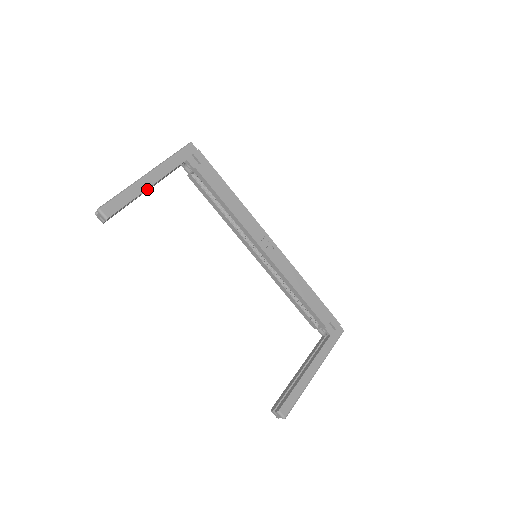
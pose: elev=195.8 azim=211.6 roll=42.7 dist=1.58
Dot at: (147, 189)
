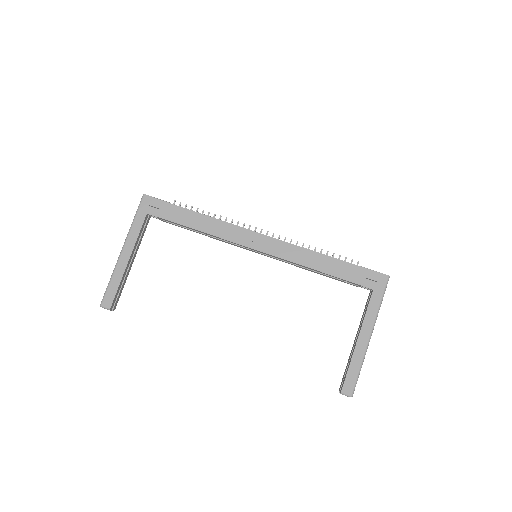
Dot at: (129, 262)
